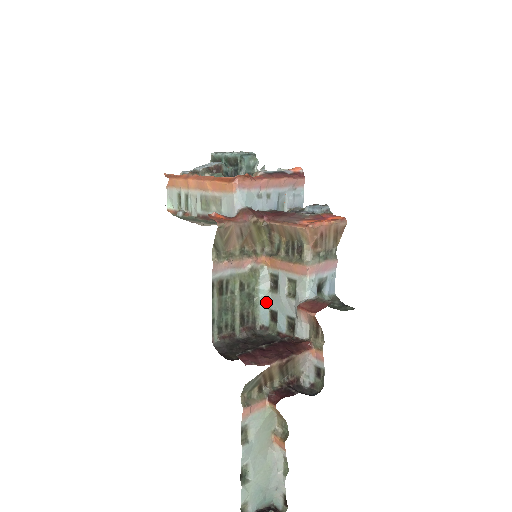
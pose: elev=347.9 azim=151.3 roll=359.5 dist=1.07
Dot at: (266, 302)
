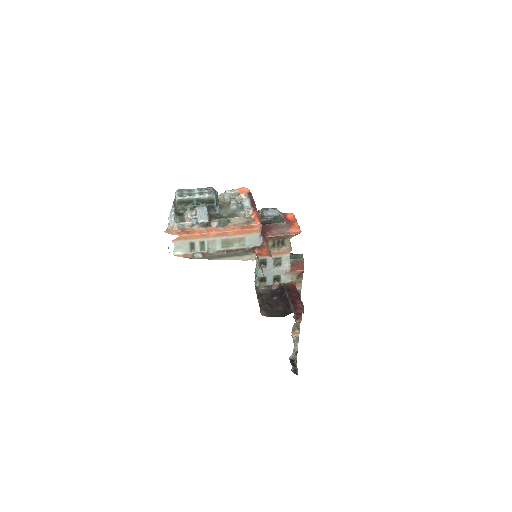
Dot at: (259, 275)
